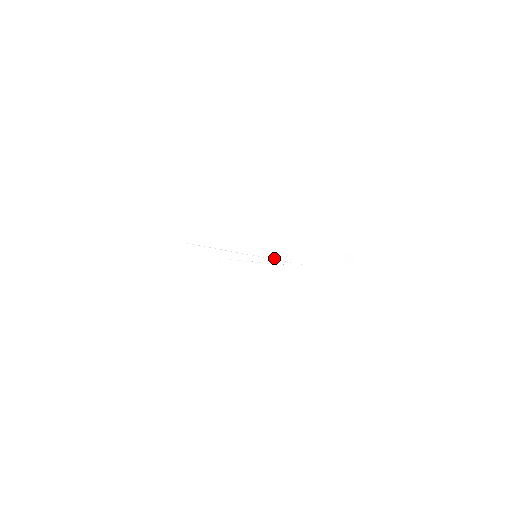
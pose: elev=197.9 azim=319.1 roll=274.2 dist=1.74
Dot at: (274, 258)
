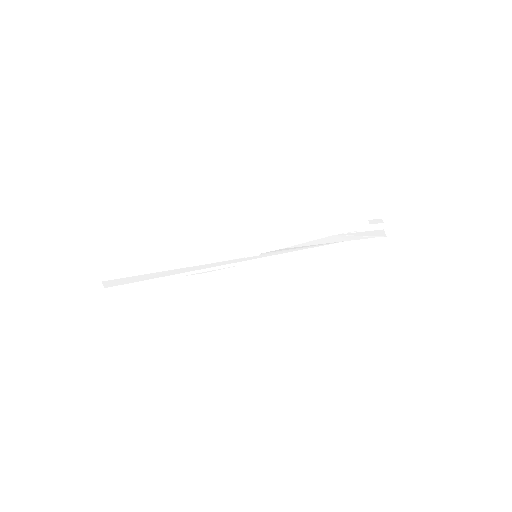
Dot at: (283, 251)
